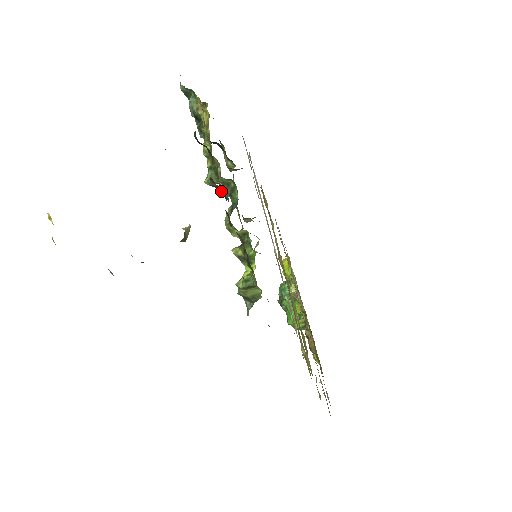
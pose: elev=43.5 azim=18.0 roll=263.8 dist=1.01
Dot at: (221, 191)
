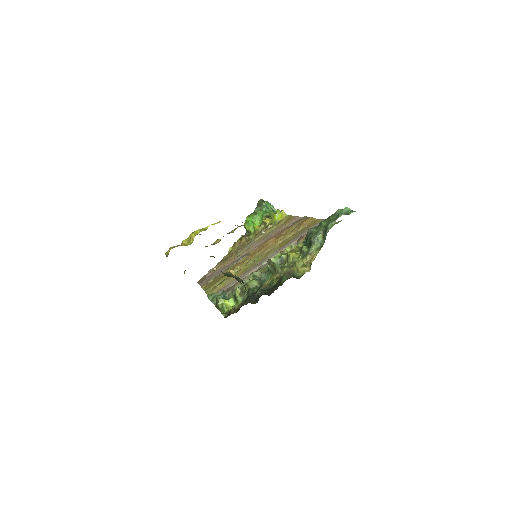
Dot at: occluded
